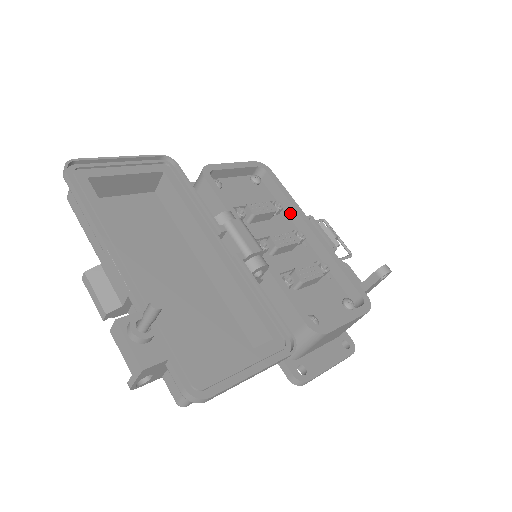
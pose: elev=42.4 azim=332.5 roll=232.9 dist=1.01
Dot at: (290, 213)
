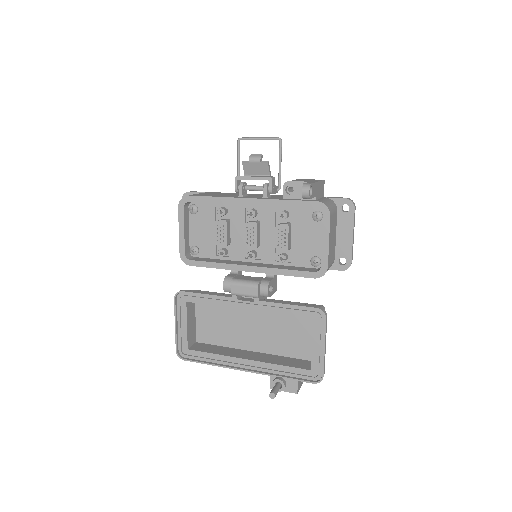
Dot at: occluded
